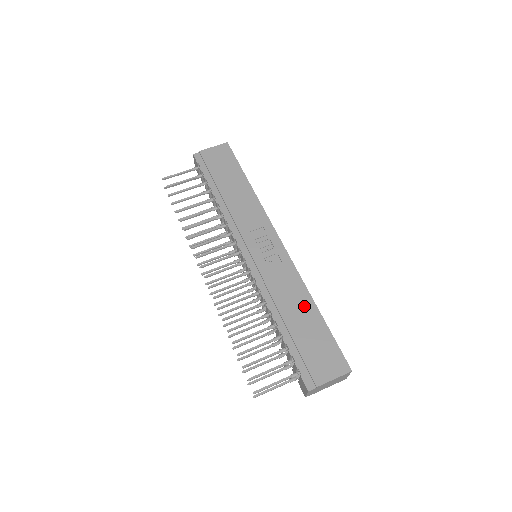
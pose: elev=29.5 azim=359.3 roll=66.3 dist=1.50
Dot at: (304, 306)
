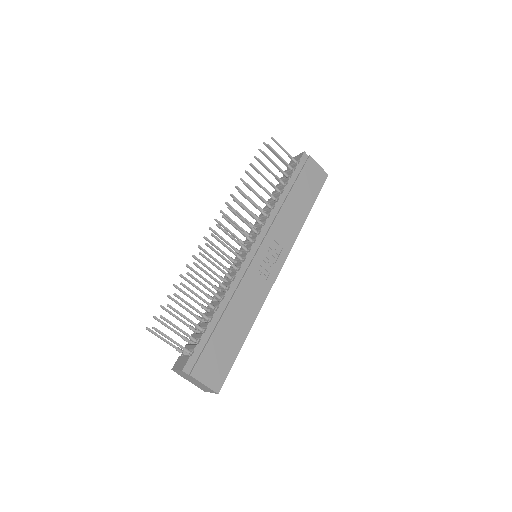
Dot at: (244, 322)
